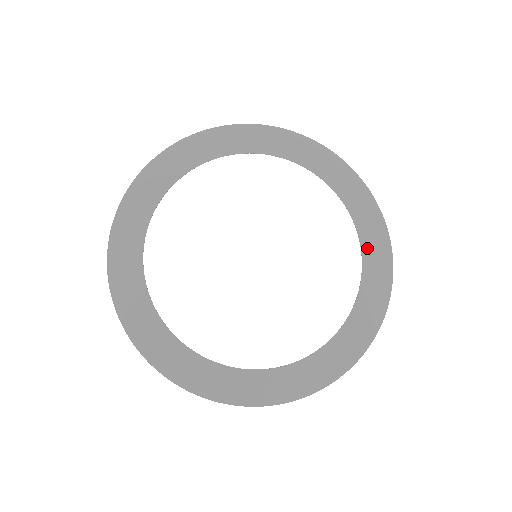
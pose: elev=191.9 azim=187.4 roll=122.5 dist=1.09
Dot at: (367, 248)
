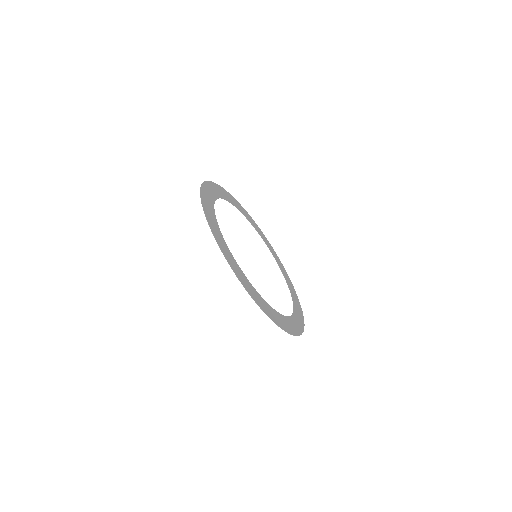
Dot at: (296, 313)
